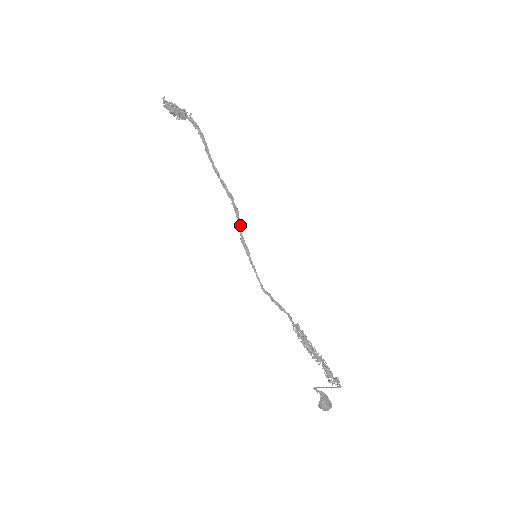
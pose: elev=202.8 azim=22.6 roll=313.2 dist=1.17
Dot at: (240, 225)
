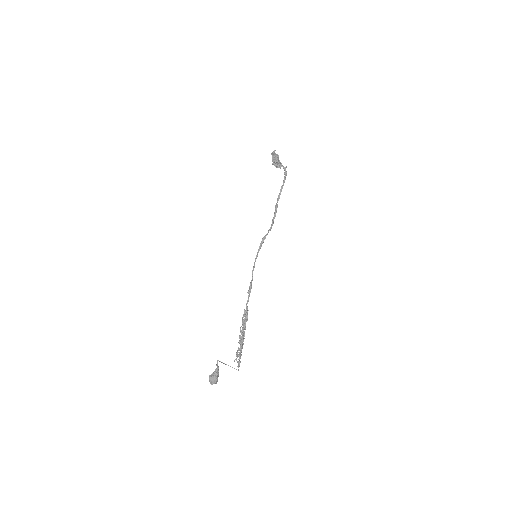
Dot at: (270, 230)
